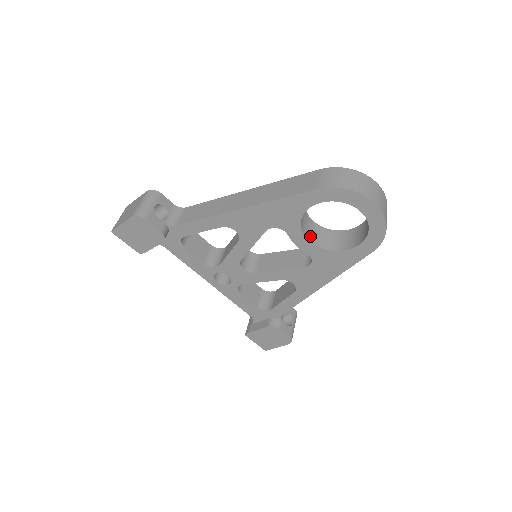
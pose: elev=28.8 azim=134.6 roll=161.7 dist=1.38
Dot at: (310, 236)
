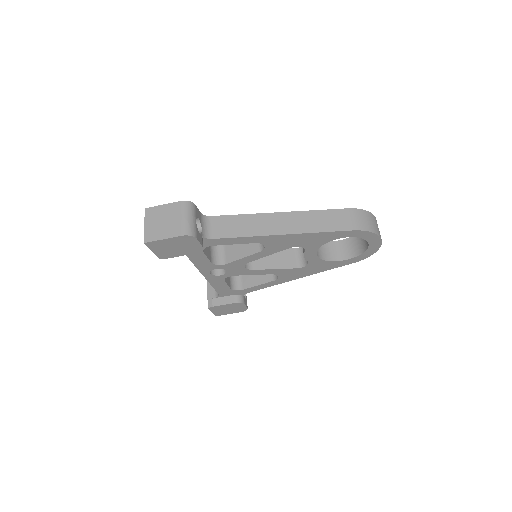
Dot at: occluded
